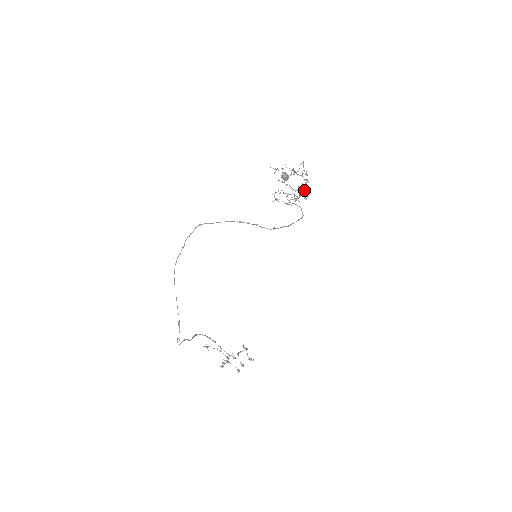
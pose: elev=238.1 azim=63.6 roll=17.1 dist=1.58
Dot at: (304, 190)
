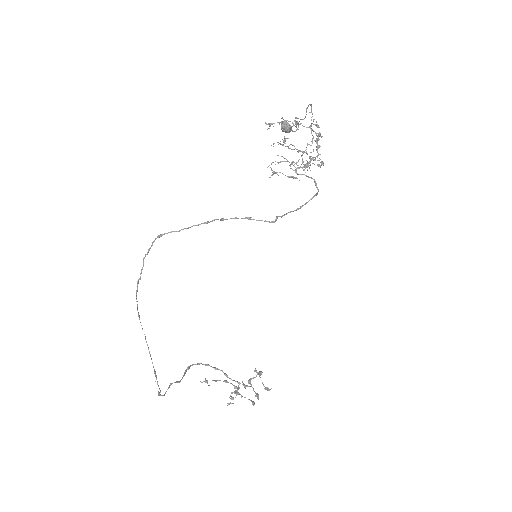
Dot at: (316, 150)
